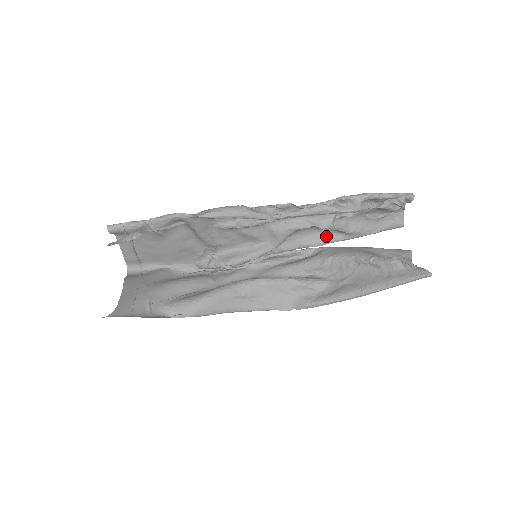
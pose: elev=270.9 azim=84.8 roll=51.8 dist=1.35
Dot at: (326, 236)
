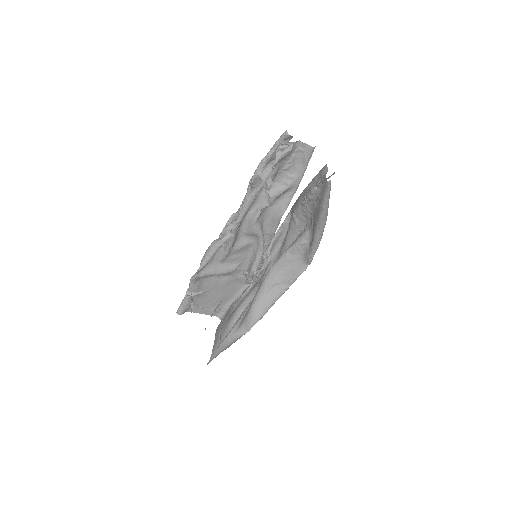
Dot at: (281, 202)
